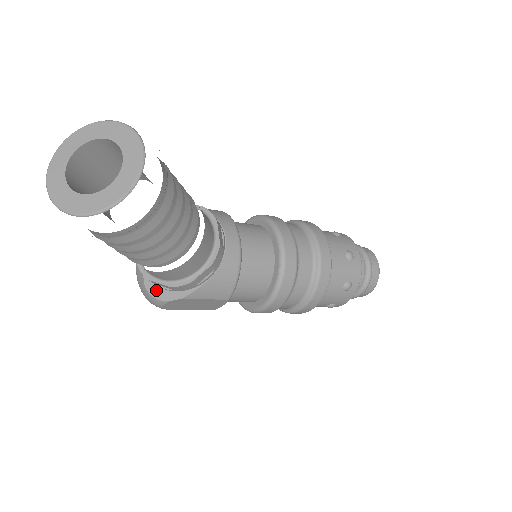
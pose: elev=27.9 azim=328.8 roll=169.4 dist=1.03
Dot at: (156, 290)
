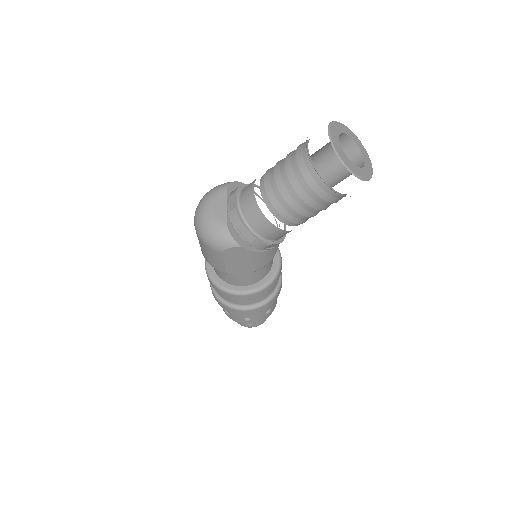
Dot at: (235, 234)
